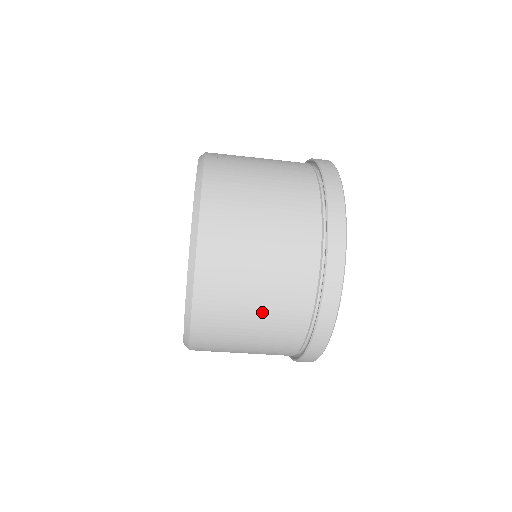
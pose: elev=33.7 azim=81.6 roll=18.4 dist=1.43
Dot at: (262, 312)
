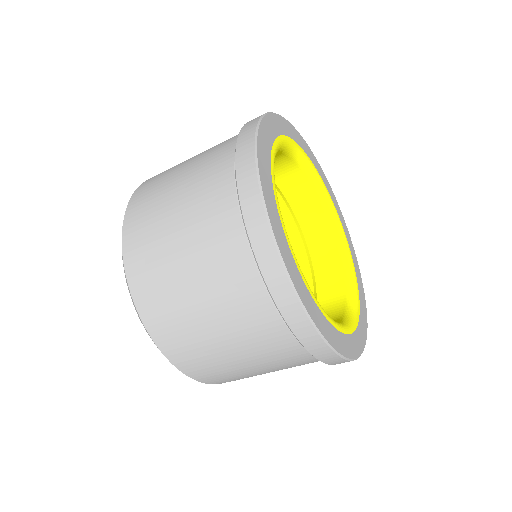
Dot at: (230, 338)
